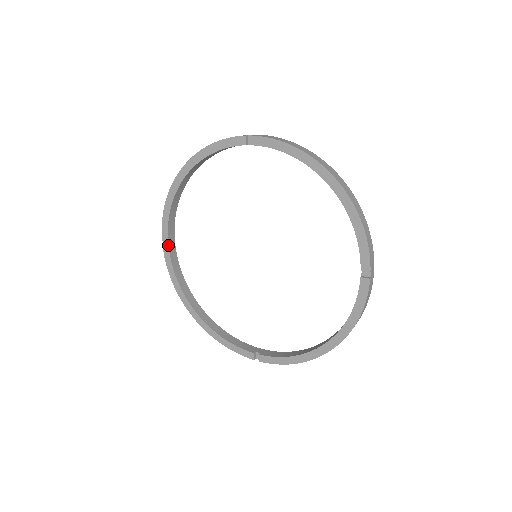
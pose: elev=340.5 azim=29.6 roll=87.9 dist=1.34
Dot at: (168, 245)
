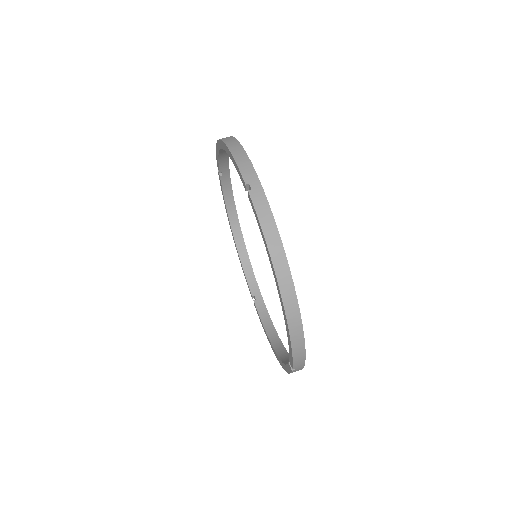
Dot at: (221, 173)
